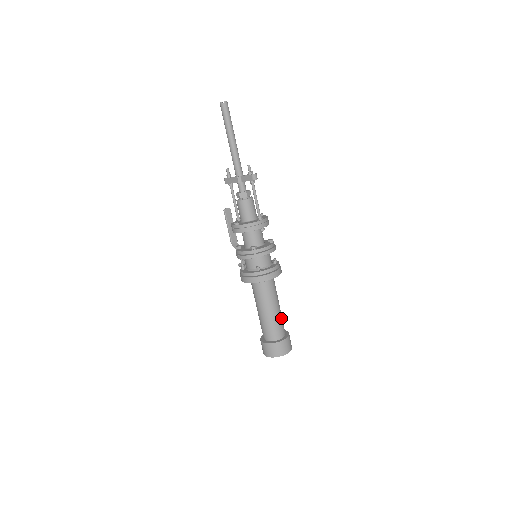
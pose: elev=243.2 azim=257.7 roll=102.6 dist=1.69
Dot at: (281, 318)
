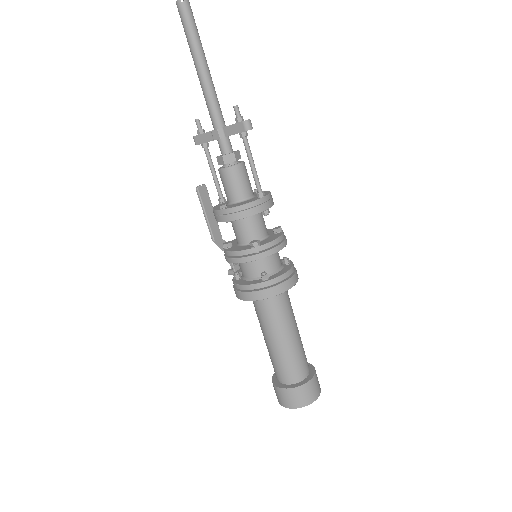
Dot at: (302, 347)
